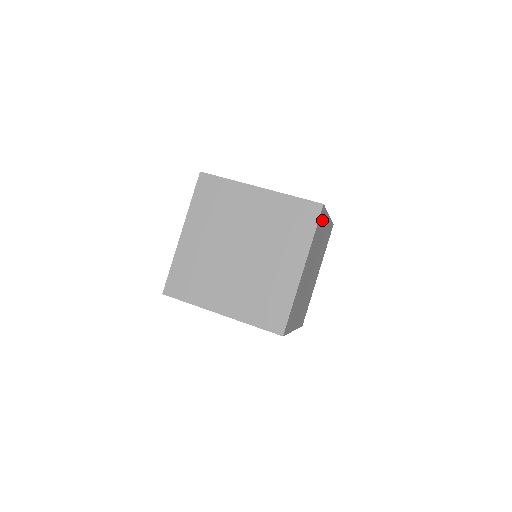
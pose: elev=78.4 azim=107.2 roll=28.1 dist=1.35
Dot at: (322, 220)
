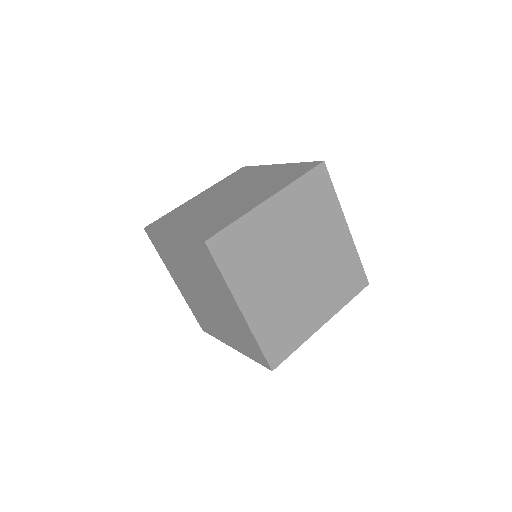
Dot at: occluded
